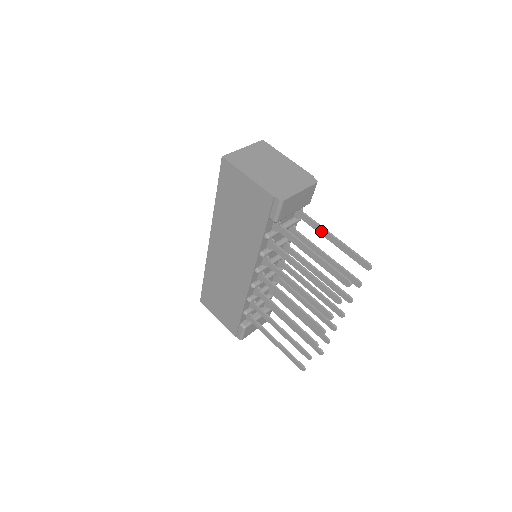
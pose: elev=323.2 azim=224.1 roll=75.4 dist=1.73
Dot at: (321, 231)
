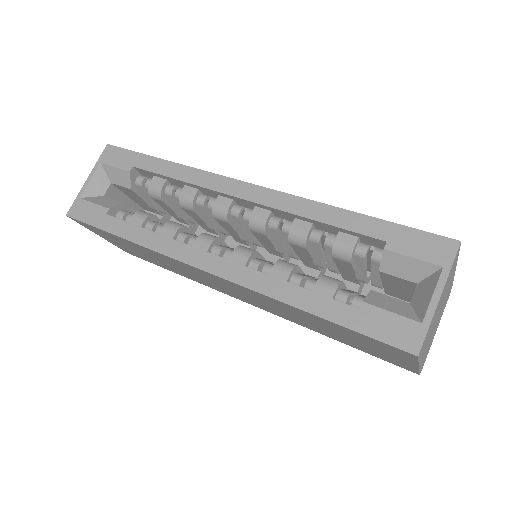
Dot at: occluded
